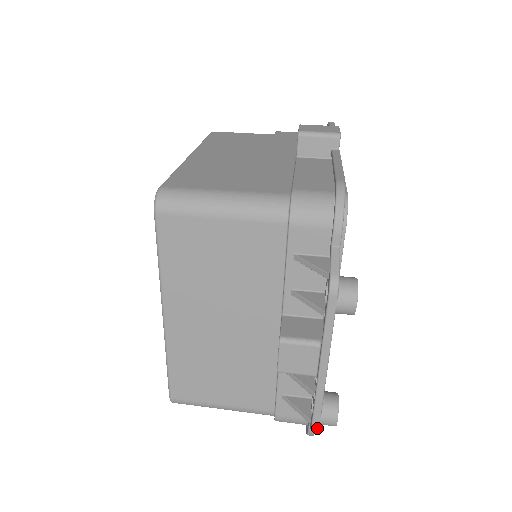
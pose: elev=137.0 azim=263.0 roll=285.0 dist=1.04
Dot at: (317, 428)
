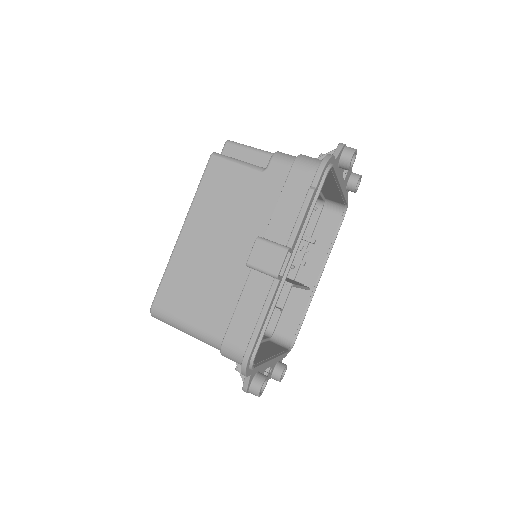
Dot at: occluded
